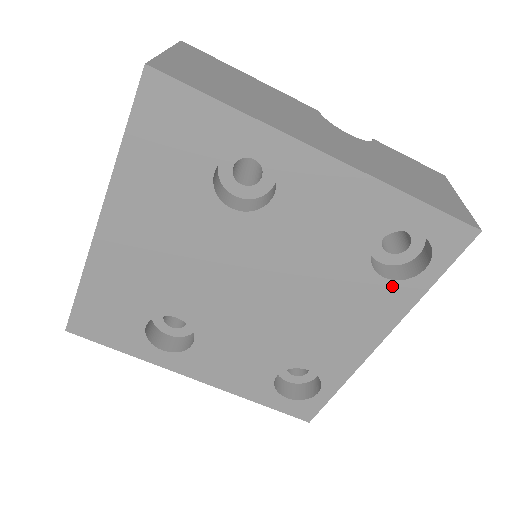
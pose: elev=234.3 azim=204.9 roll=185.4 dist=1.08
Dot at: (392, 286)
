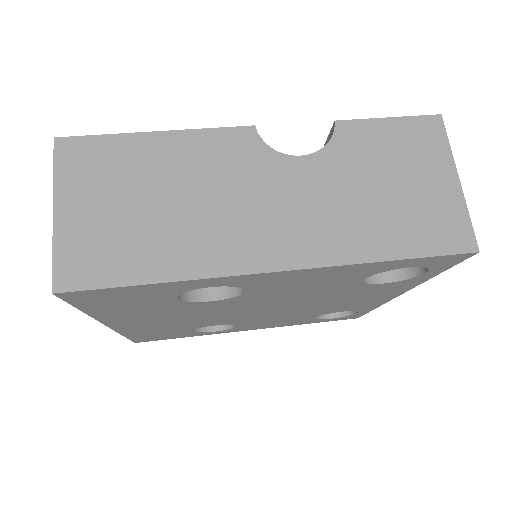
Dot at: (395, 283)
